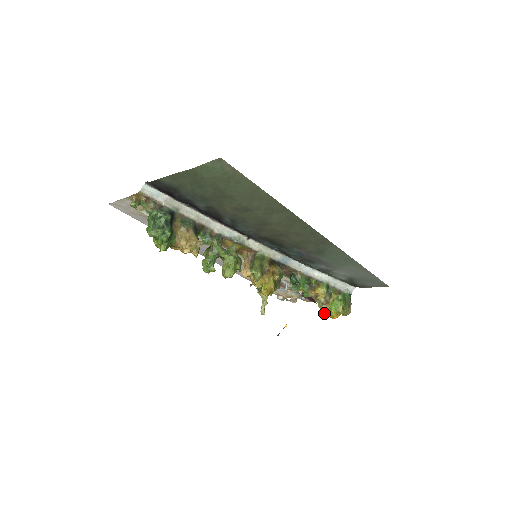
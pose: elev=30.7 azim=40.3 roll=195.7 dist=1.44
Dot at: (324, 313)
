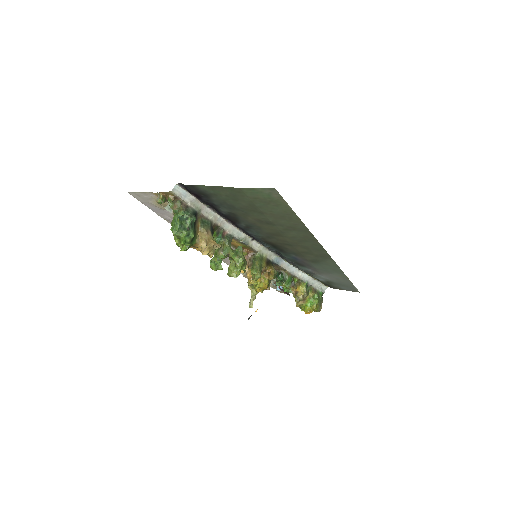
Dot at: (297, 306)
